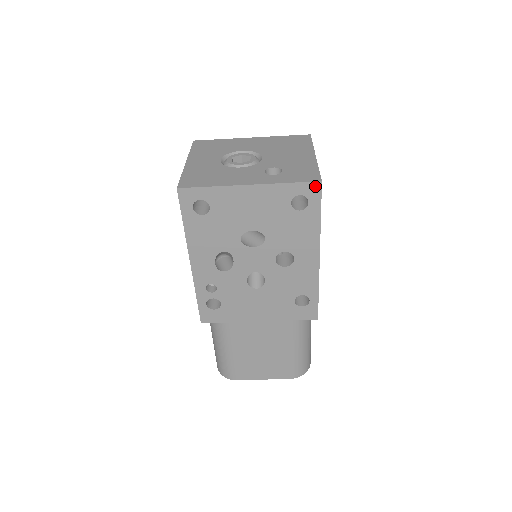
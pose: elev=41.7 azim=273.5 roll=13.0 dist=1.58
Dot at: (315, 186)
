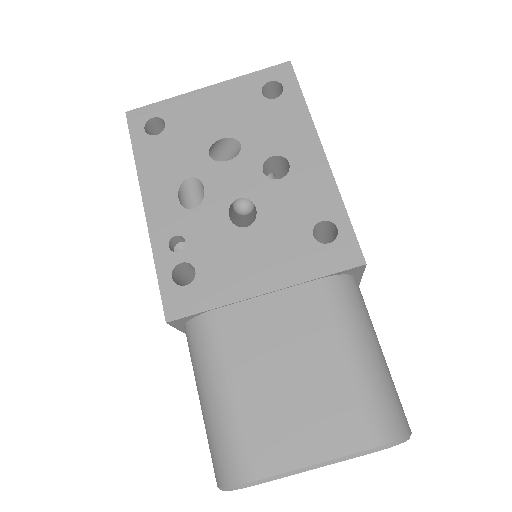
Dot at: (284, 68)
